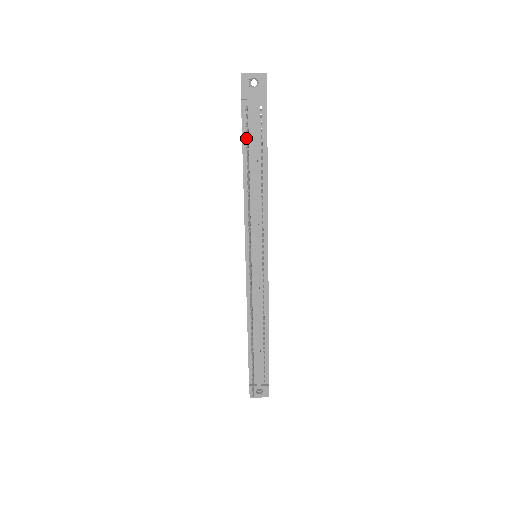
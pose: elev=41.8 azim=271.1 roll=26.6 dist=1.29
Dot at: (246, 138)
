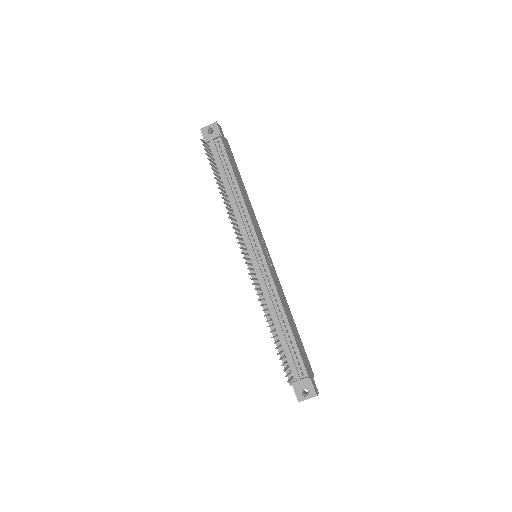
Dot at: (215, 165)
